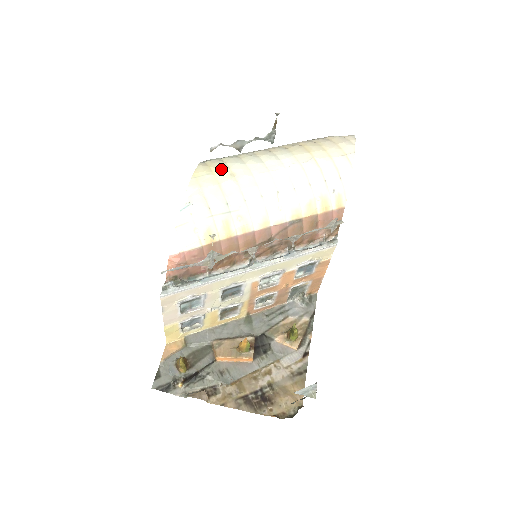
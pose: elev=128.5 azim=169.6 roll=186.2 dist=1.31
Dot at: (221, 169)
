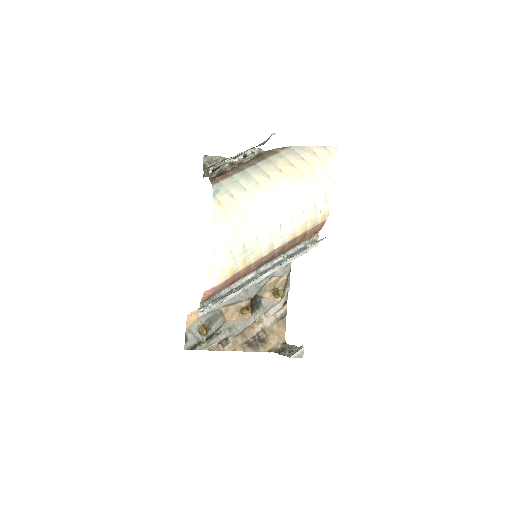
Dot at: (235, 212)
